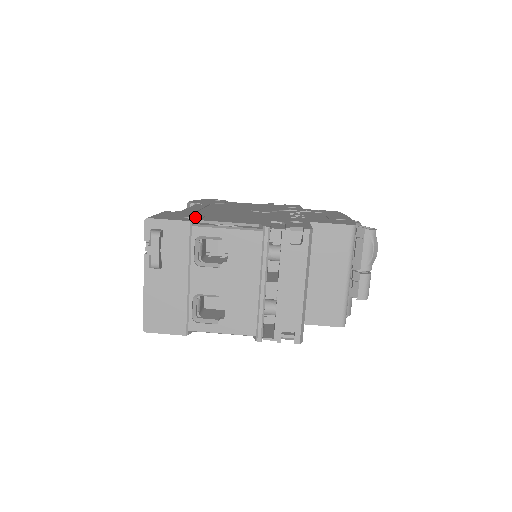
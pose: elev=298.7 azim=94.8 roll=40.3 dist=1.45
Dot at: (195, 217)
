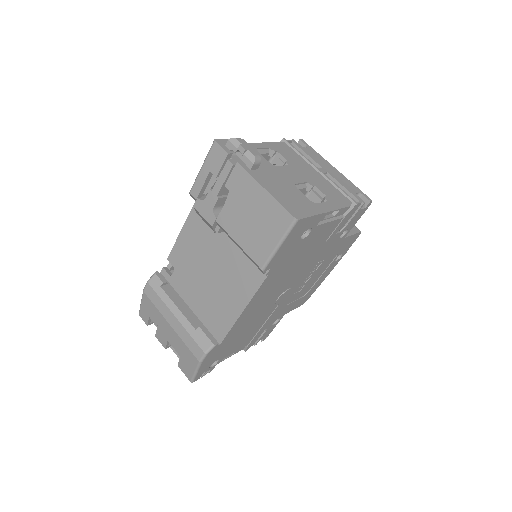
Dot at: occluded
